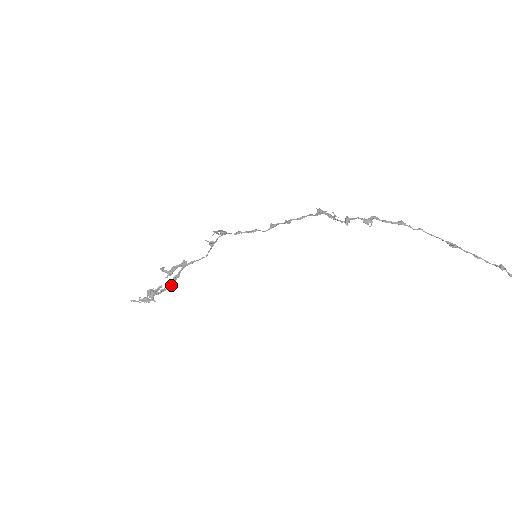
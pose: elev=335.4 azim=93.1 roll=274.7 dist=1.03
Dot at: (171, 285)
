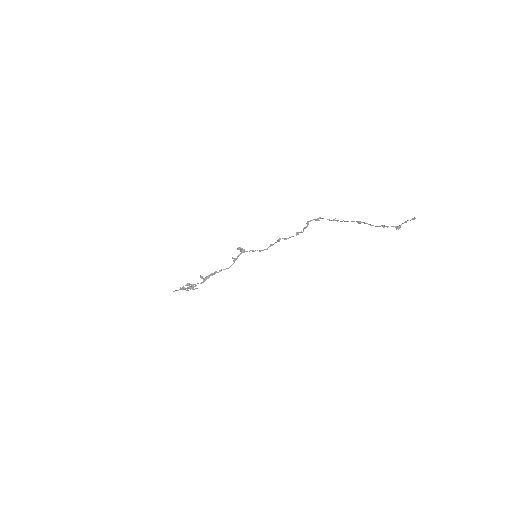
Dot at: (202, 282)
